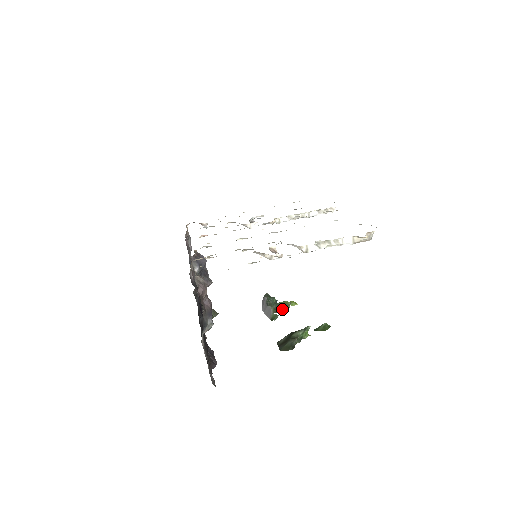
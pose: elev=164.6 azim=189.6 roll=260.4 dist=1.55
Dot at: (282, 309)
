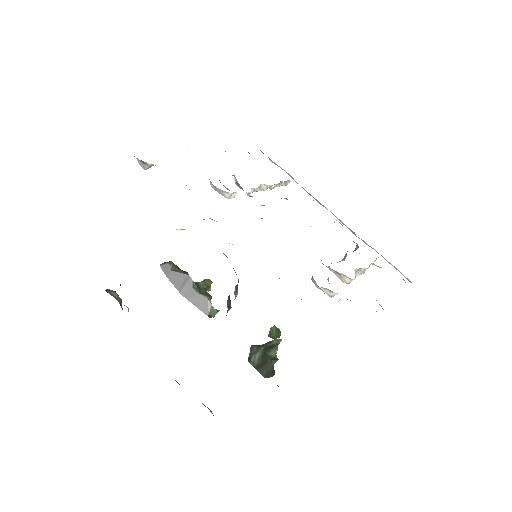
Dot at: (208, 295)
